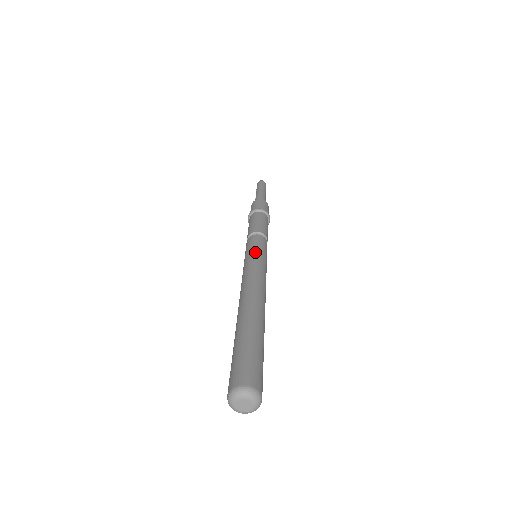
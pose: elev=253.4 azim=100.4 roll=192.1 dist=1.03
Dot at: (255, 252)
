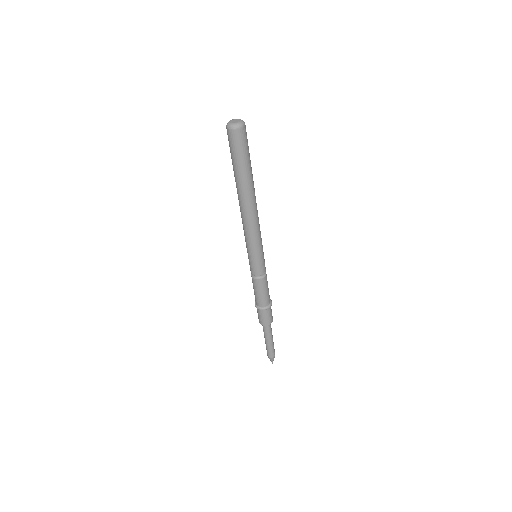
Dot at: occluded
